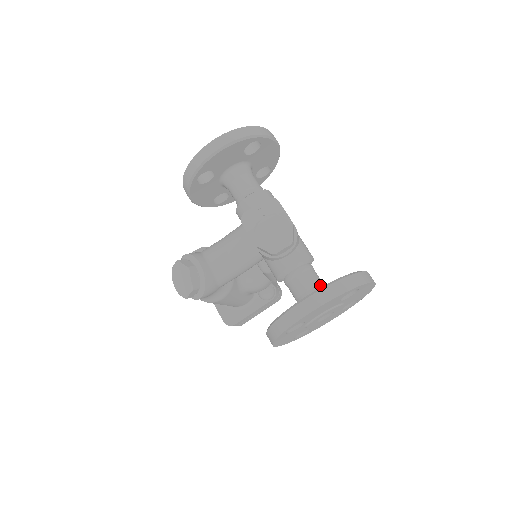
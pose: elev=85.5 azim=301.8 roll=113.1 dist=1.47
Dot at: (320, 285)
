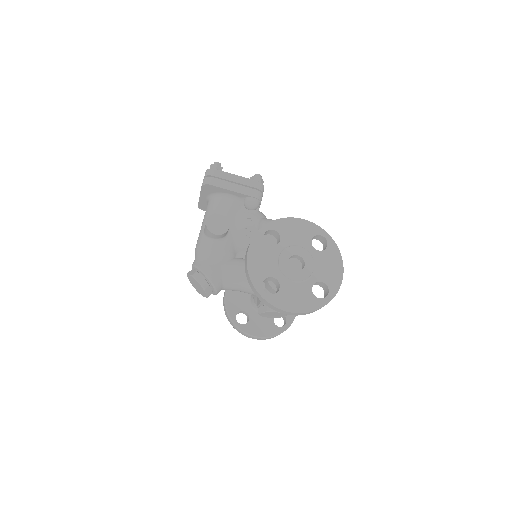
Dot at: occluded
